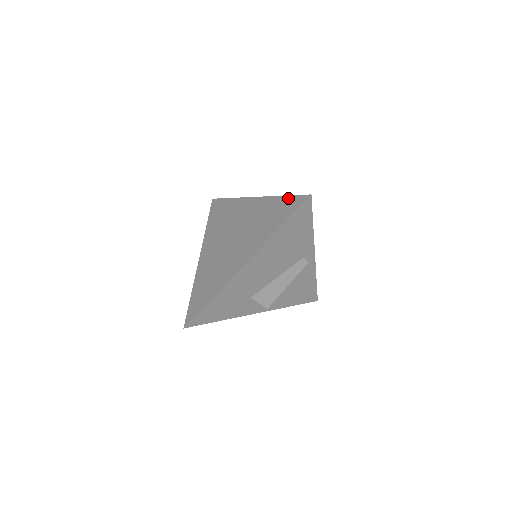
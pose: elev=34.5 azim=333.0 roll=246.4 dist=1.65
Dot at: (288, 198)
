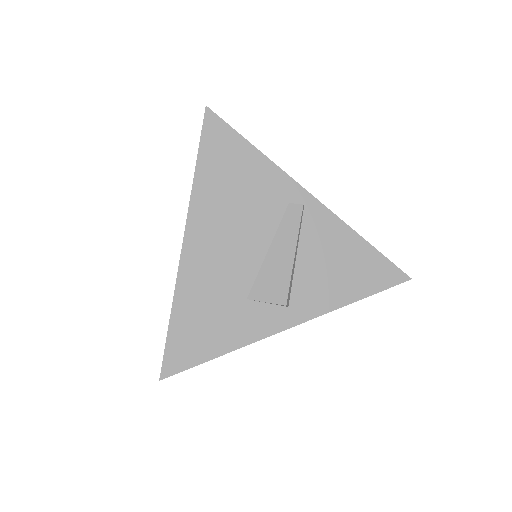
Dot at: occluded
